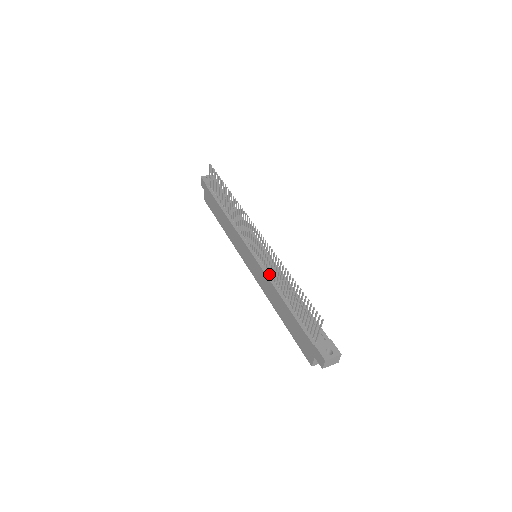
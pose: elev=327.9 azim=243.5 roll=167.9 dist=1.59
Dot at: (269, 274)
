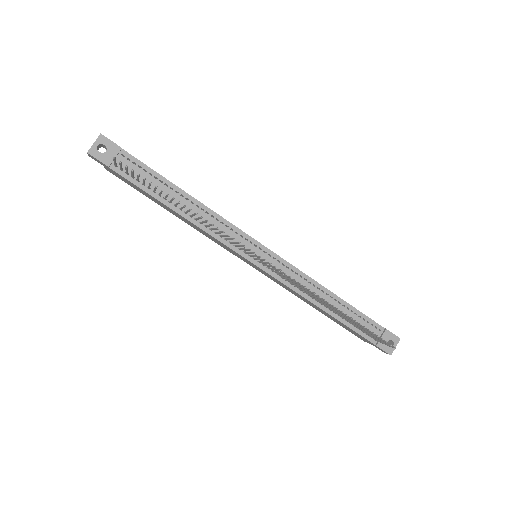
Dot at: (293, 286)
